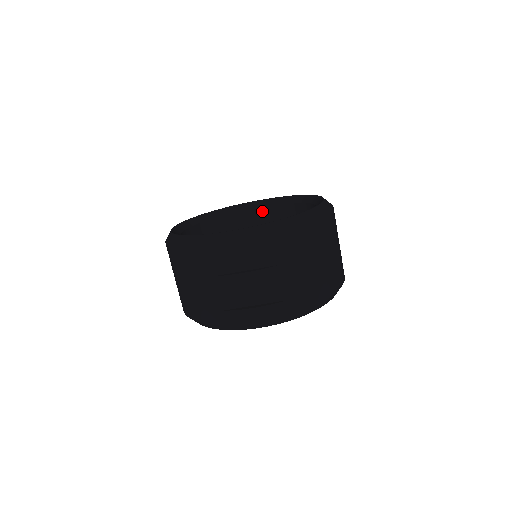
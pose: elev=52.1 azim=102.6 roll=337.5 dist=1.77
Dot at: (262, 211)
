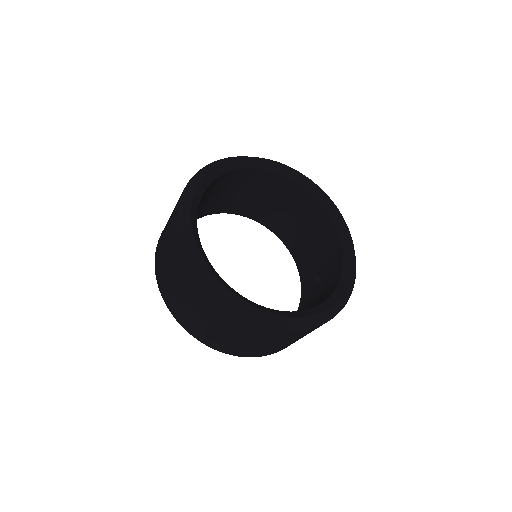
Dot at: (288, 183)
